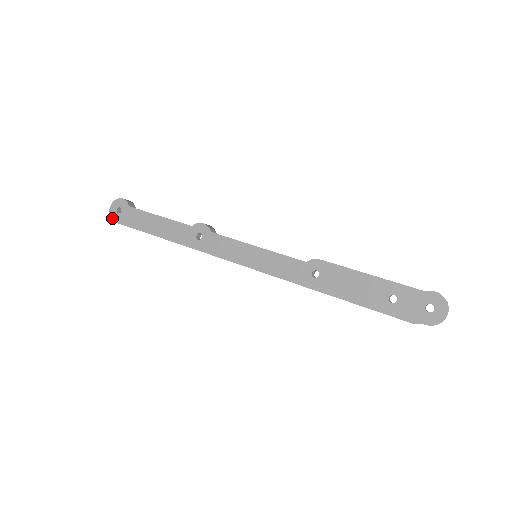
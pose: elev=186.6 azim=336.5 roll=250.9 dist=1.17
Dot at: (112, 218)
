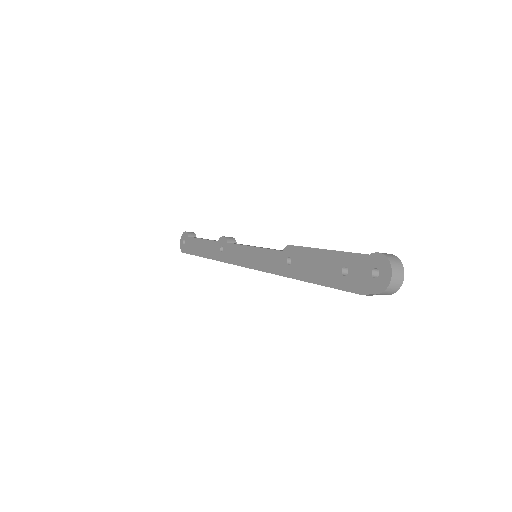
Dot at: (181, 250)
